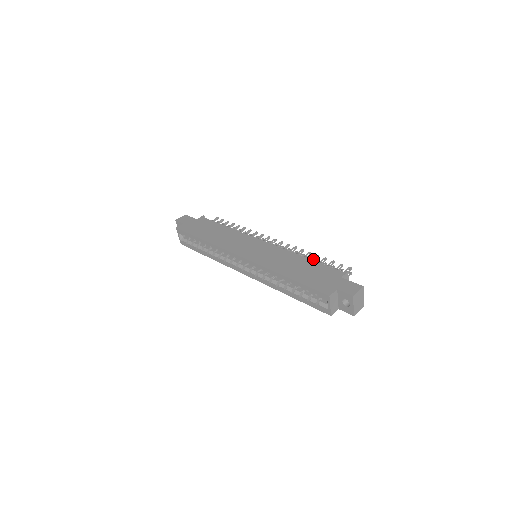
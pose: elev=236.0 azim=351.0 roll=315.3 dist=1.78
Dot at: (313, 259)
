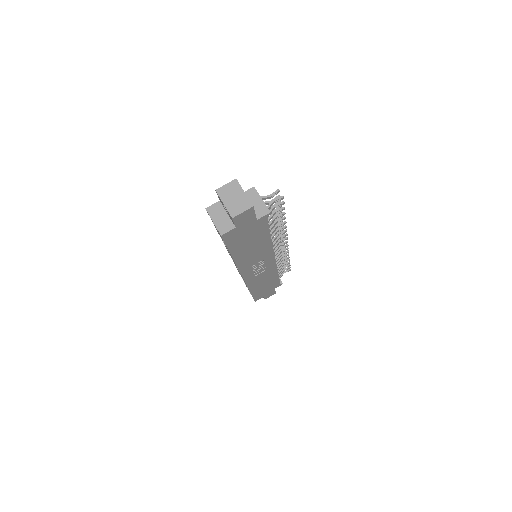
Dot at: (273, 216)
